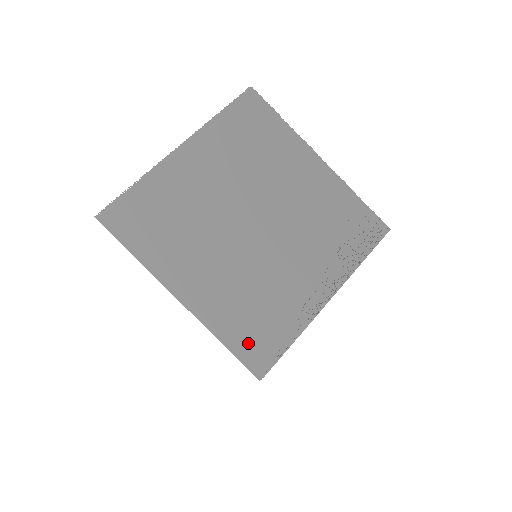
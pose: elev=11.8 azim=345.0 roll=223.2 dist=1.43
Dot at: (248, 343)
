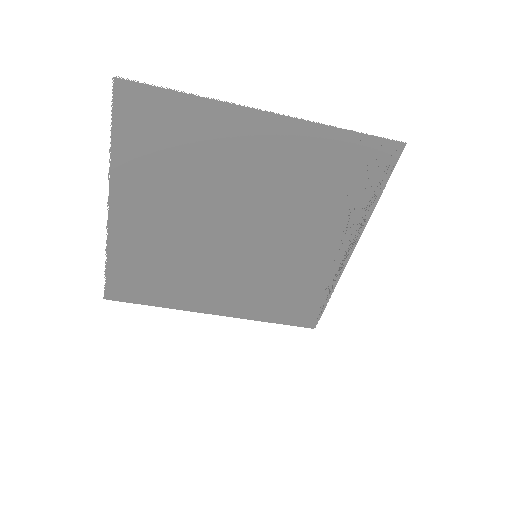
Dot at: (290, 314)
